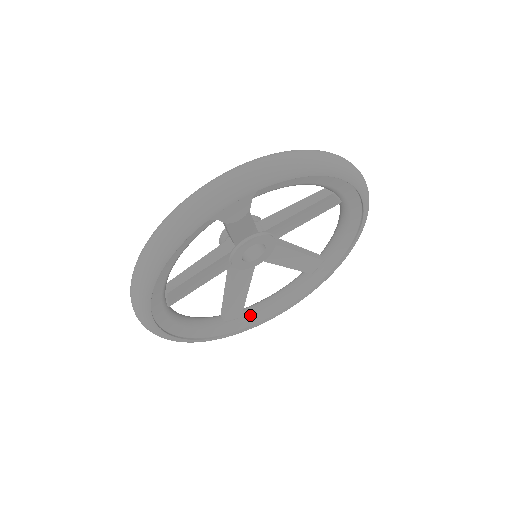
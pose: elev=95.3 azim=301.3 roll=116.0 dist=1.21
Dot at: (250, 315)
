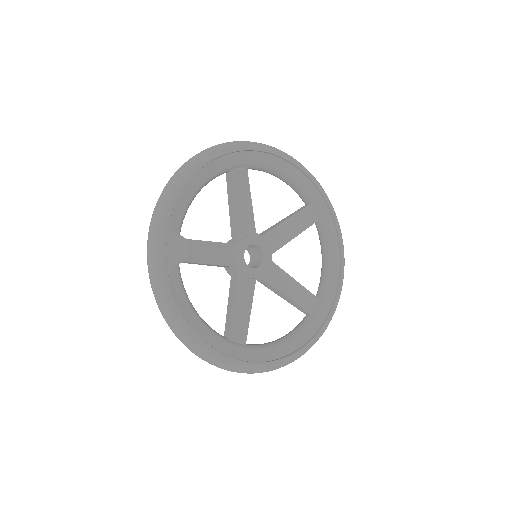
Dot at: (323, 291)
